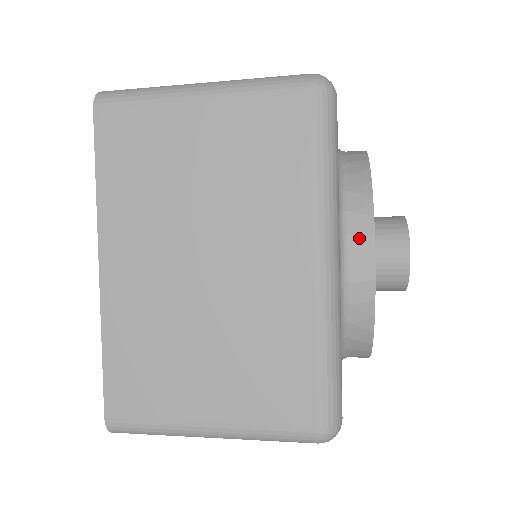
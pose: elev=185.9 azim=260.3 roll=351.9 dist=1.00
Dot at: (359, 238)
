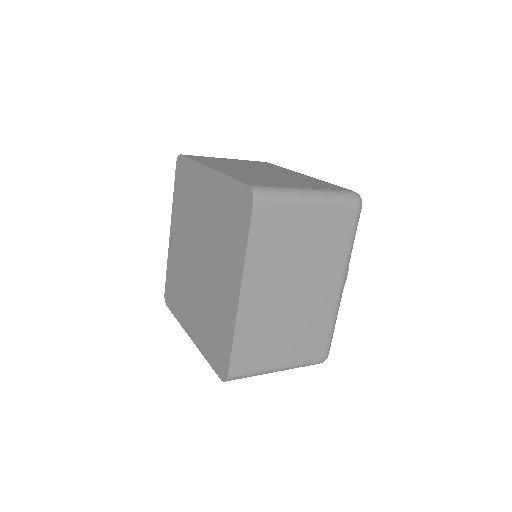
Dot at: occluded
